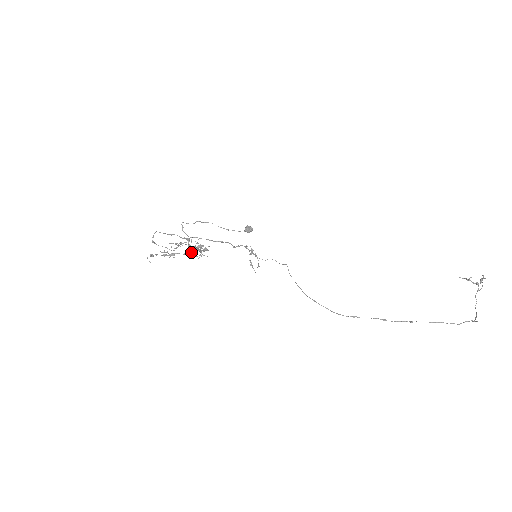
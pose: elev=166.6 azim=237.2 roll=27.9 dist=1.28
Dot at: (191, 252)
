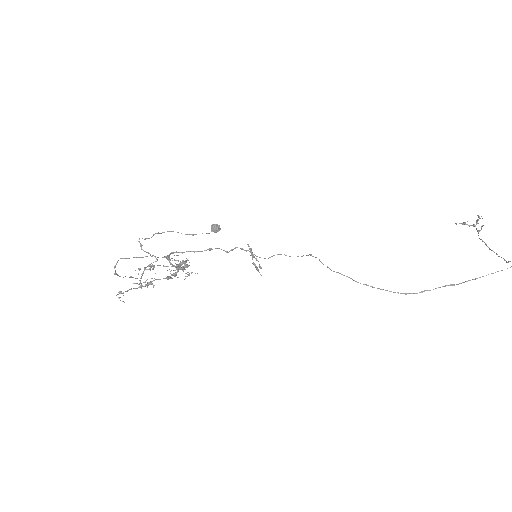
Dot at: (175, 273)
